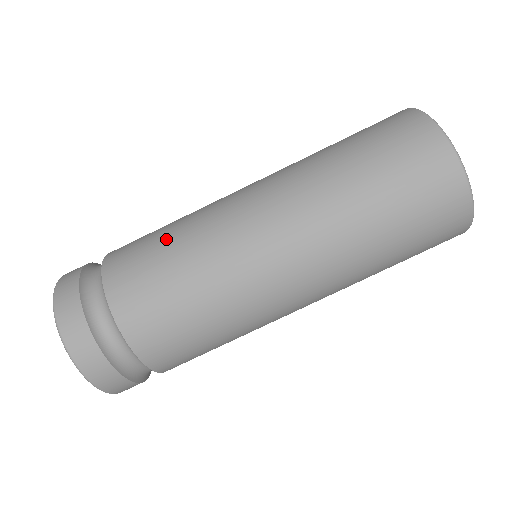
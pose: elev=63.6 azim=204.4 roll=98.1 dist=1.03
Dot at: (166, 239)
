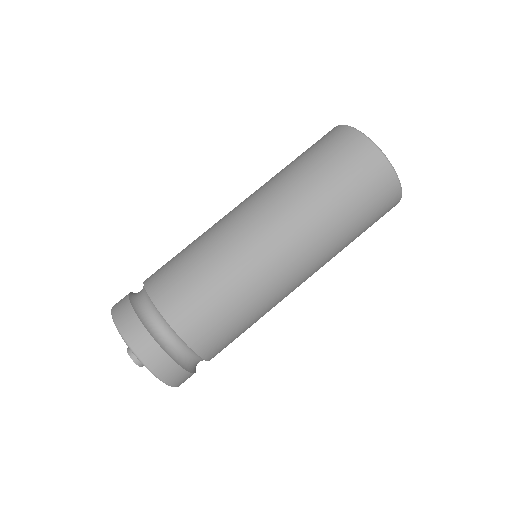
Dot at: (186, 250)
